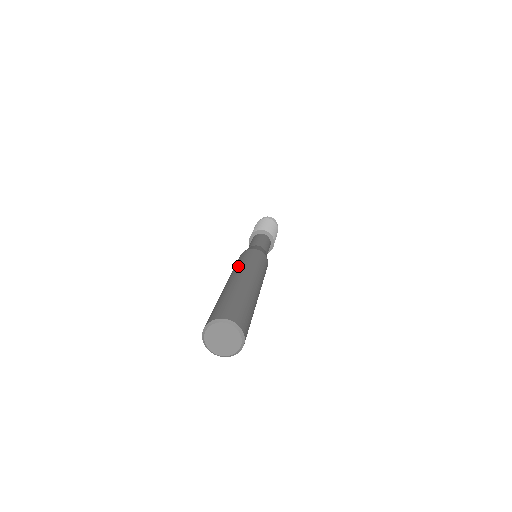
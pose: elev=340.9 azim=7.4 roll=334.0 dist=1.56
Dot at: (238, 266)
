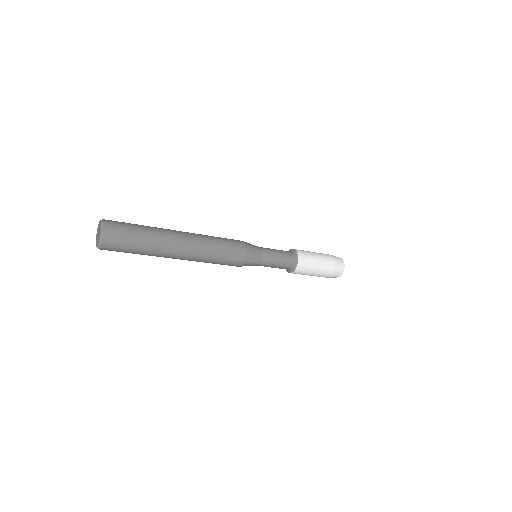
Dot at: occluded
